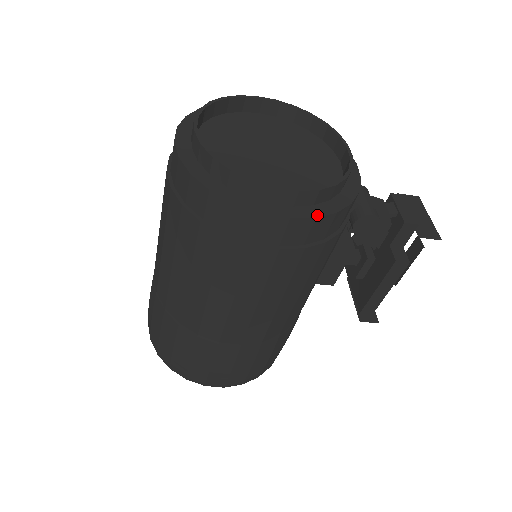
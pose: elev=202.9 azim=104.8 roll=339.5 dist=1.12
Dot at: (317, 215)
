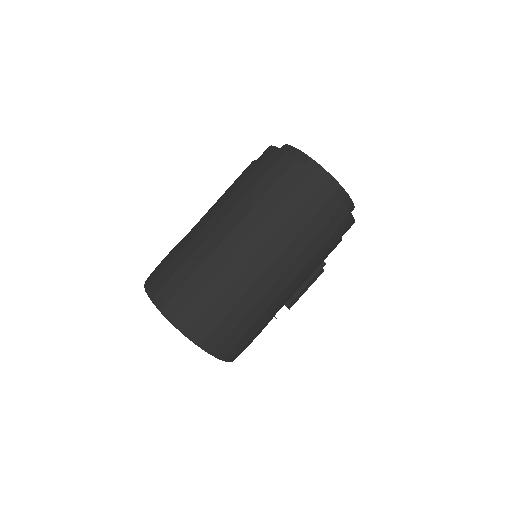
Dot at: occluded
